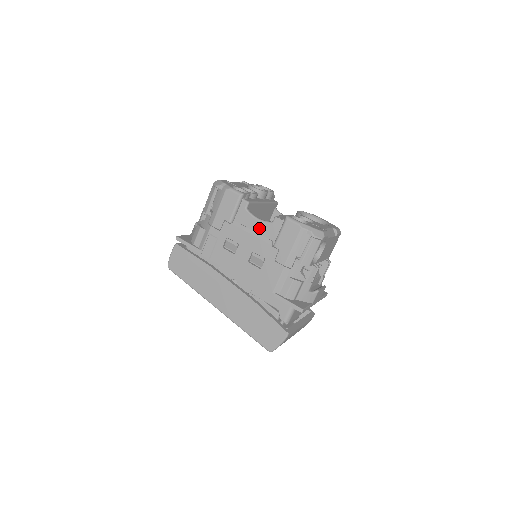
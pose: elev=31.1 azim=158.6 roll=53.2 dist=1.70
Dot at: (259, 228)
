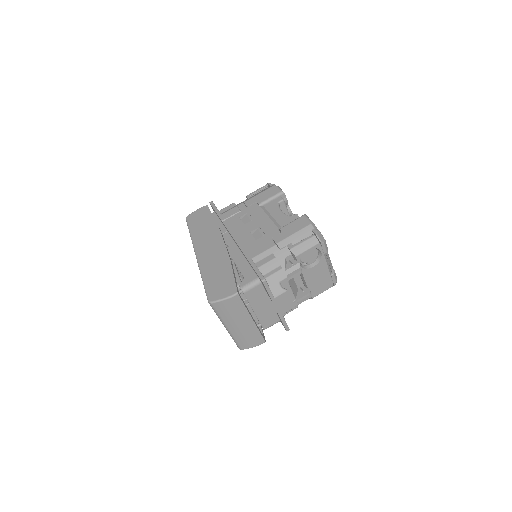
Dot at: (278, 216)
